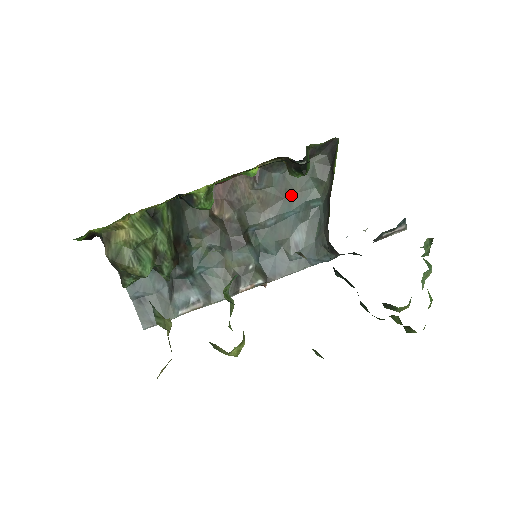
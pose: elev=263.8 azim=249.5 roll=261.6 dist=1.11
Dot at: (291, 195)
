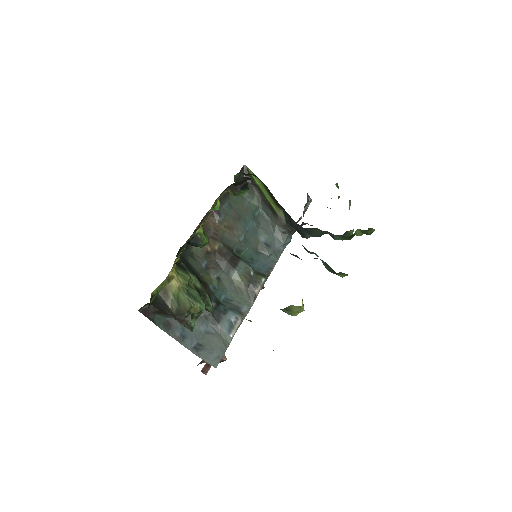
Dot at: (241, 214)
